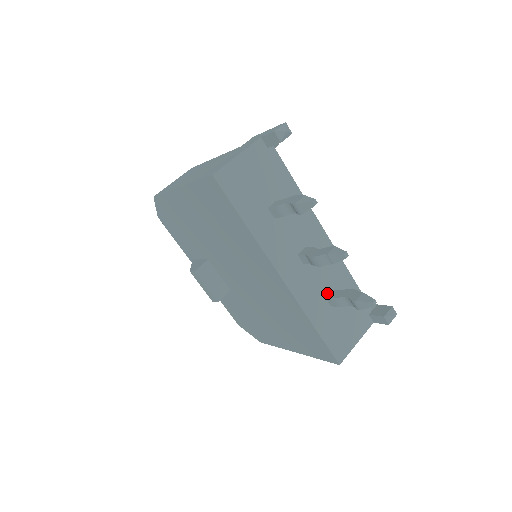
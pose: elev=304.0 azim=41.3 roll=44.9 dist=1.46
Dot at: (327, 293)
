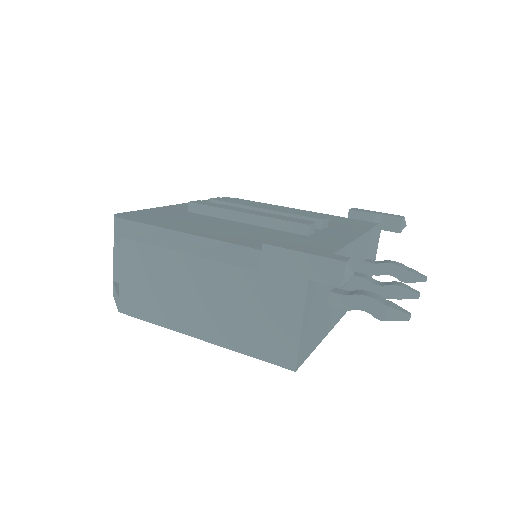
Dot at: (362, 268)
